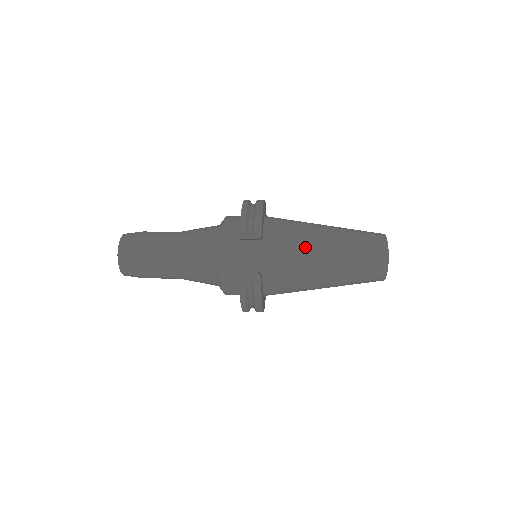
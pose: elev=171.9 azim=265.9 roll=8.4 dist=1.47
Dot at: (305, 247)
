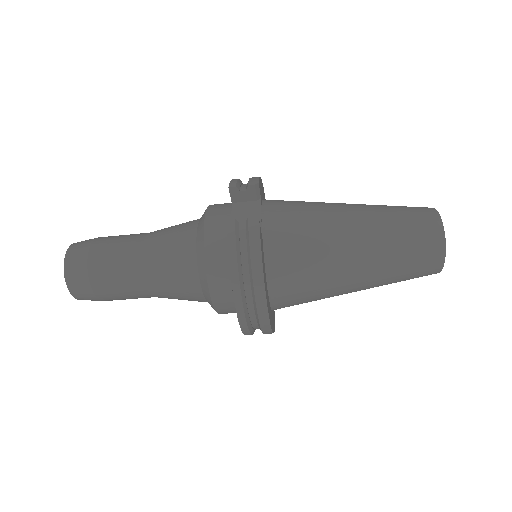
Dot at: (320, 208)
